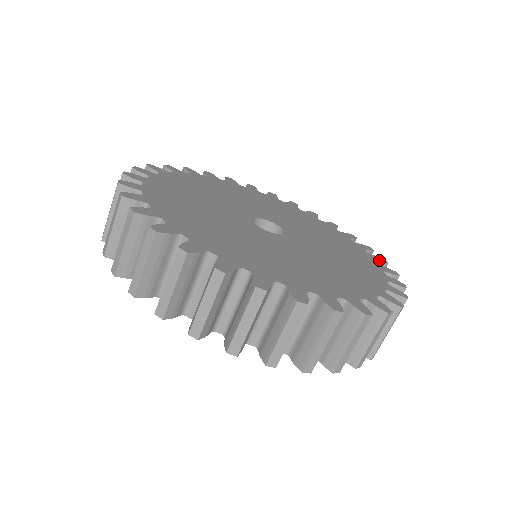
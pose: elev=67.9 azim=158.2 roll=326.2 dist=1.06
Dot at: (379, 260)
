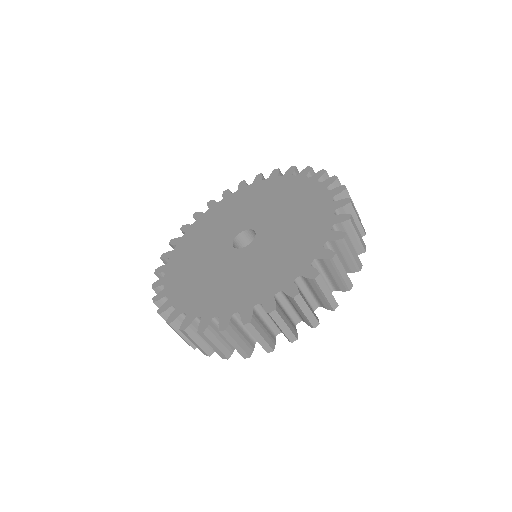
Dot at: (339, 221)
